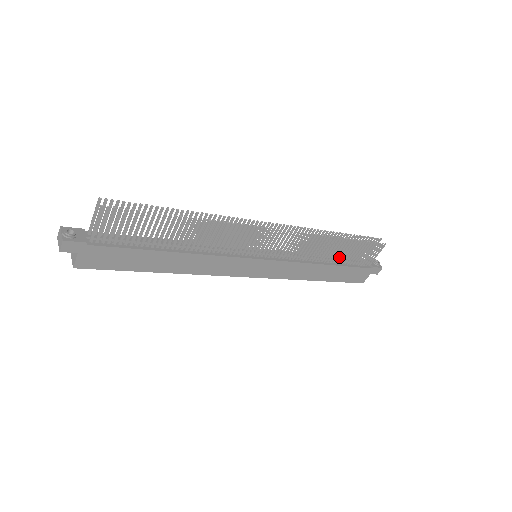
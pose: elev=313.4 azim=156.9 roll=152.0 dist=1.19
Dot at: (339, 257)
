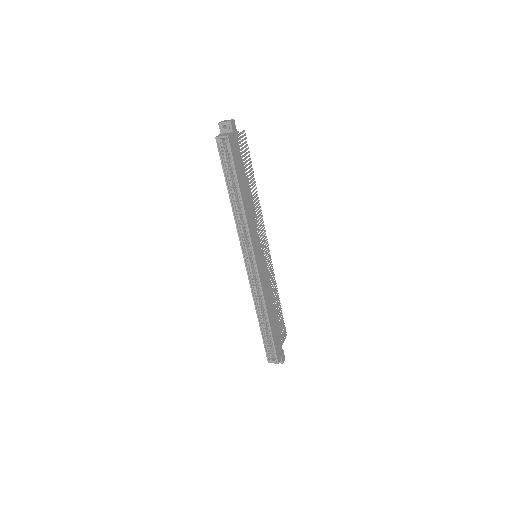
Dot at: (275, 315)
